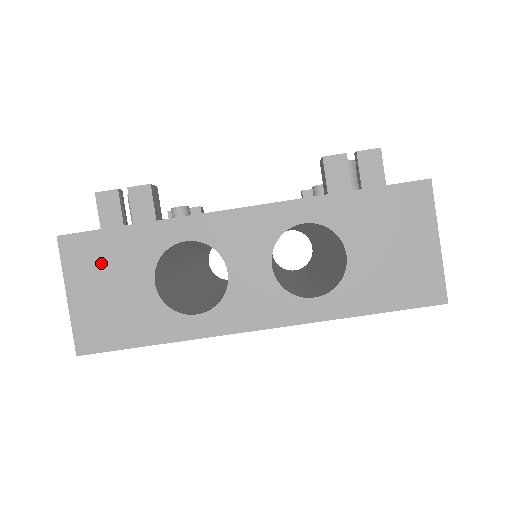
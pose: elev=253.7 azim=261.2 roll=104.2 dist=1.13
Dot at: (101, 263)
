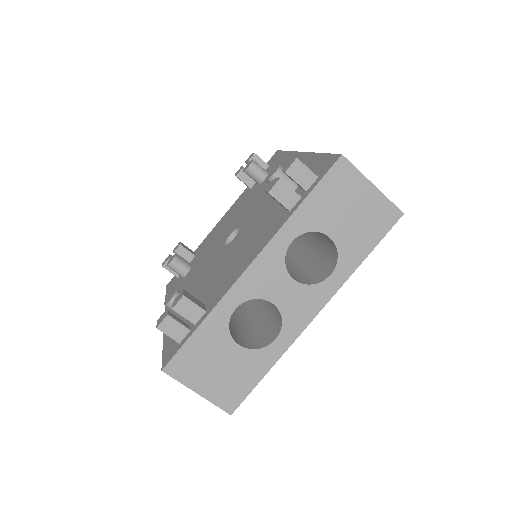
Dot at: (200, 361)
